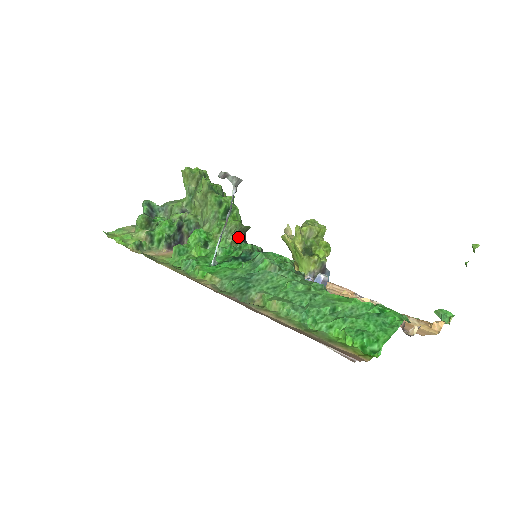
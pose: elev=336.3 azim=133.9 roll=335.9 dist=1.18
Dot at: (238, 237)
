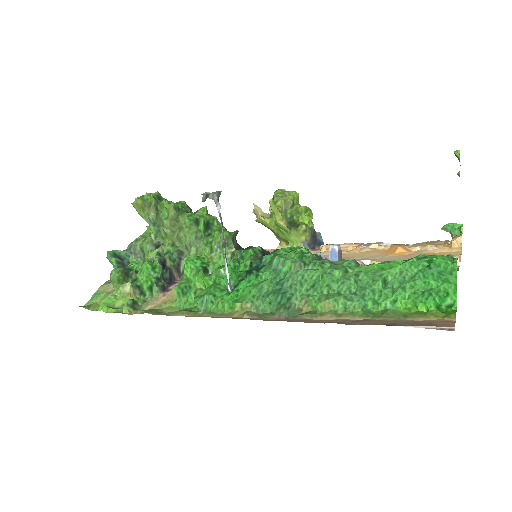
Dot at: occluded
